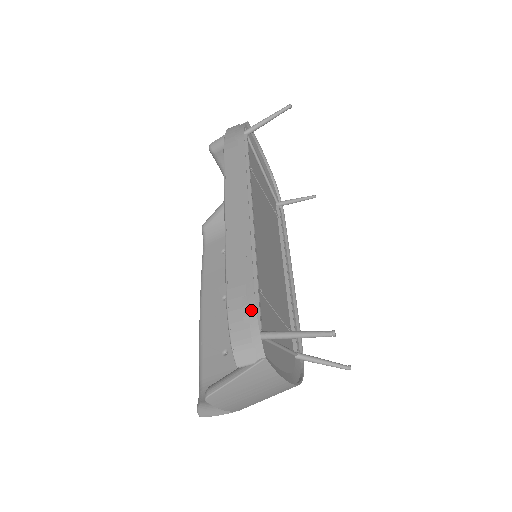
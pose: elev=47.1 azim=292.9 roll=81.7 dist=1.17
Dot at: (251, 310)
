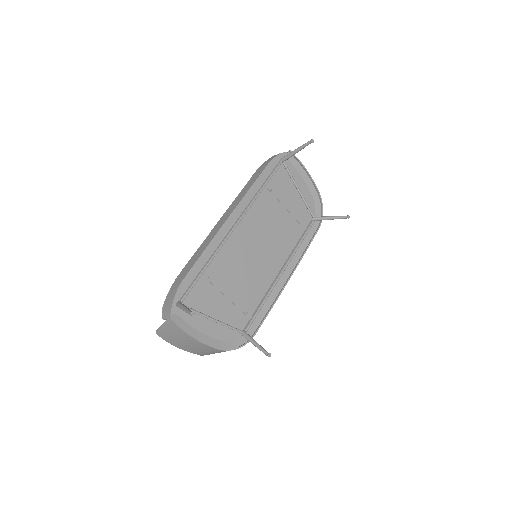
Dot at: (177, 287)
